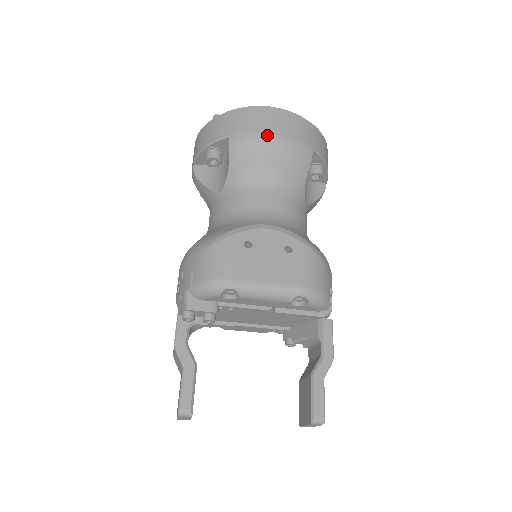
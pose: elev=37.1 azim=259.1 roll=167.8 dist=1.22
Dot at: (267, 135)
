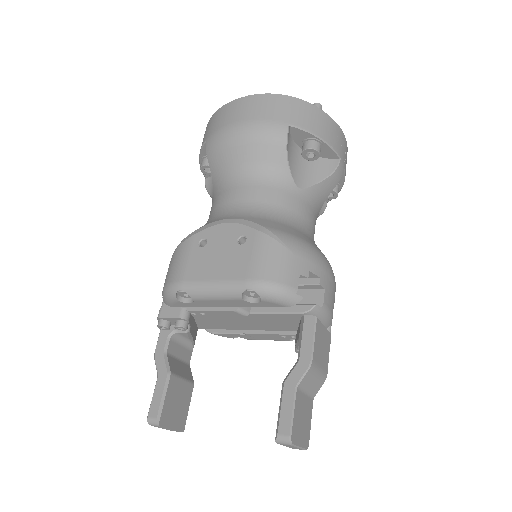
Dot at: (232, 127)
